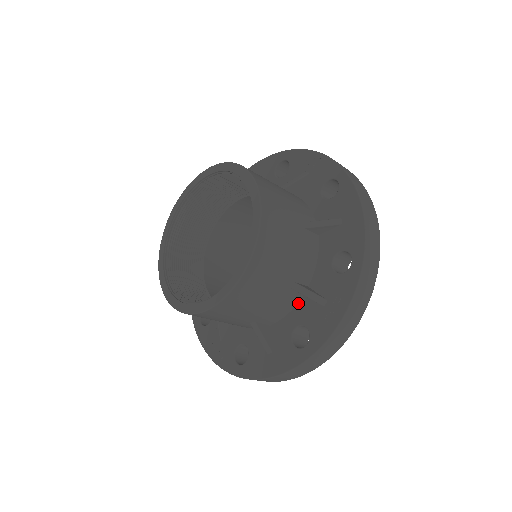
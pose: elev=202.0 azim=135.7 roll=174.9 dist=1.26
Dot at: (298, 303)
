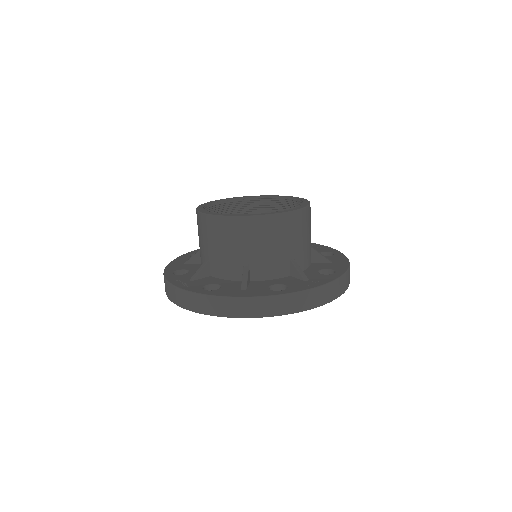
Dot at: (282, 278)
